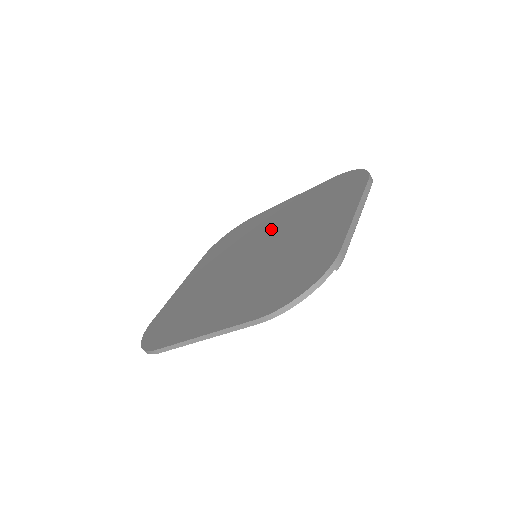
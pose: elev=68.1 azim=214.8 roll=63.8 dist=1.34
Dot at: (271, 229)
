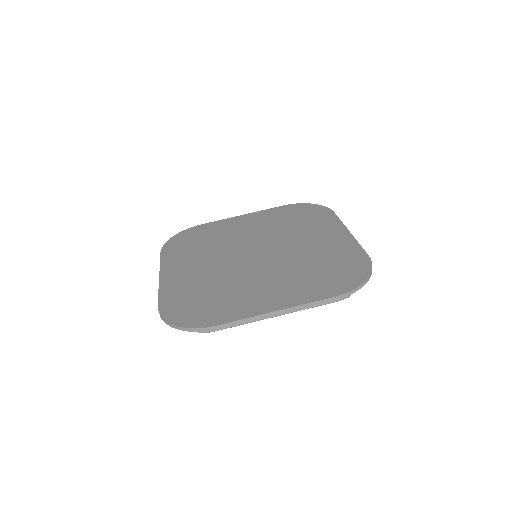
Dot at: (293, 246)
